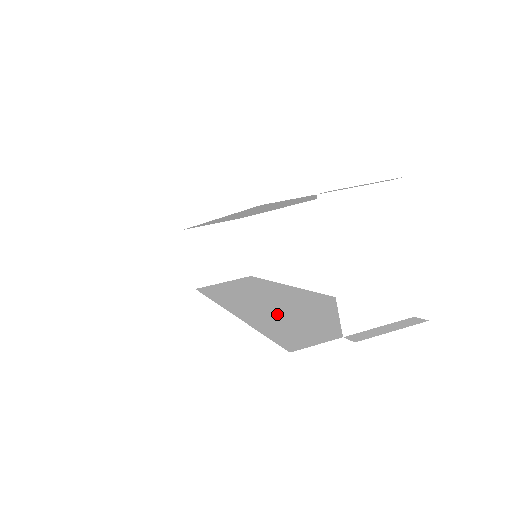
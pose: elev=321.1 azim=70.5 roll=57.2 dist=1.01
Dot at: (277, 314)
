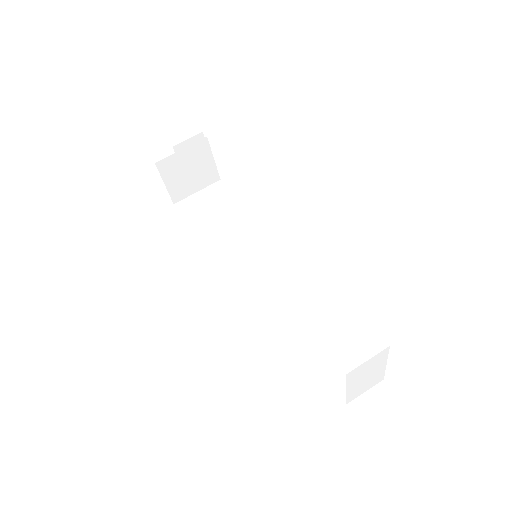
Dot at: (288, 335)
